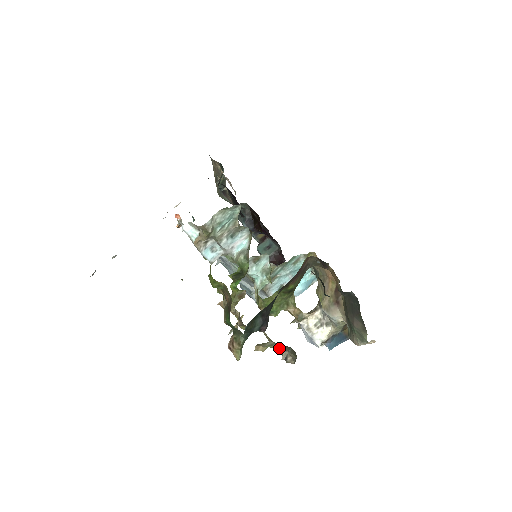
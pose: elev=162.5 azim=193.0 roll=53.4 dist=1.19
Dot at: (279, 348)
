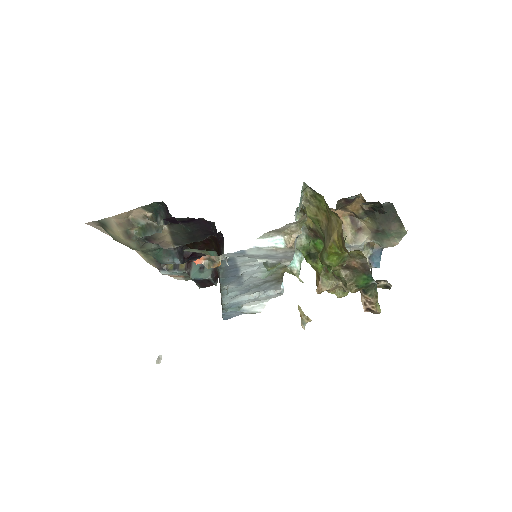
Dot at: (378, 284)
